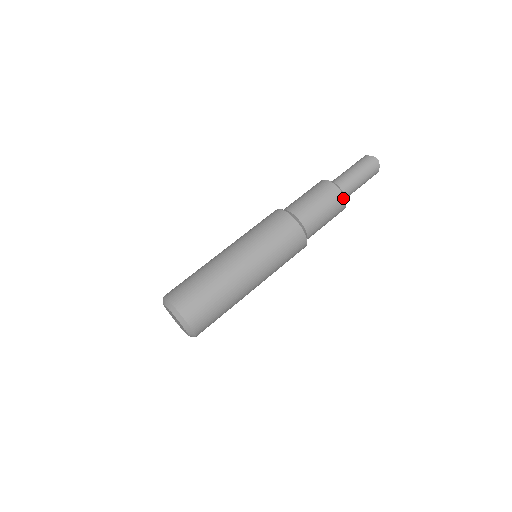
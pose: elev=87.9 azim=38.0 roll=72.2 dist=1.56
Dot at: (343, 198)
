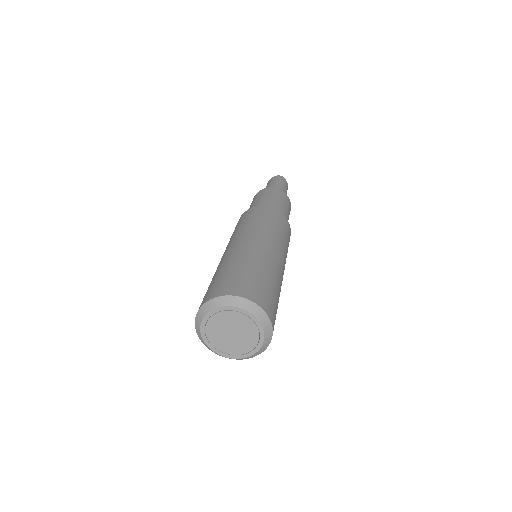
Dot at: (285, 194)
